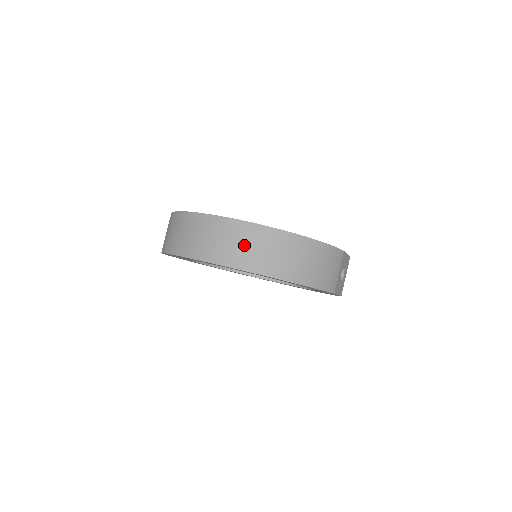
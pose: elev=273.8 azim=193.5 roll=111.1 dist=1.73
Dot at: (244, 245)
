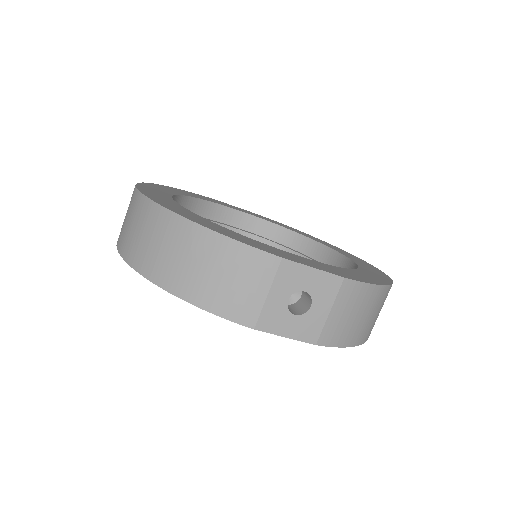
Dot at: (130, 223)
